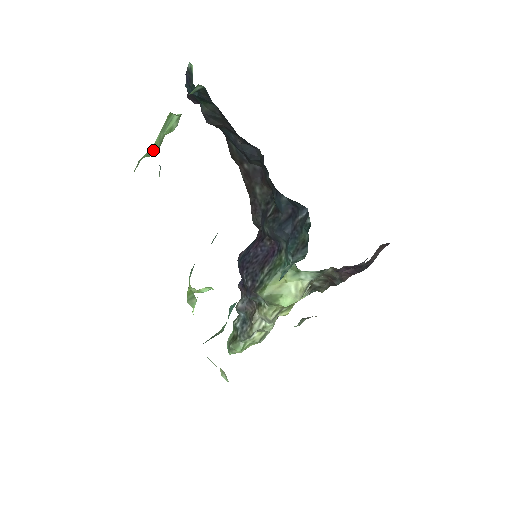
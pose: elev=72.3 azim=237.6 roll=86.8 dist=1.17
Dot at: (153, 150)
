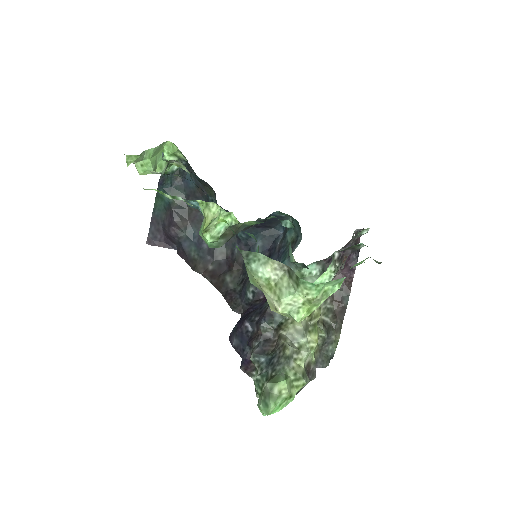
Dot at: (151, 162)
